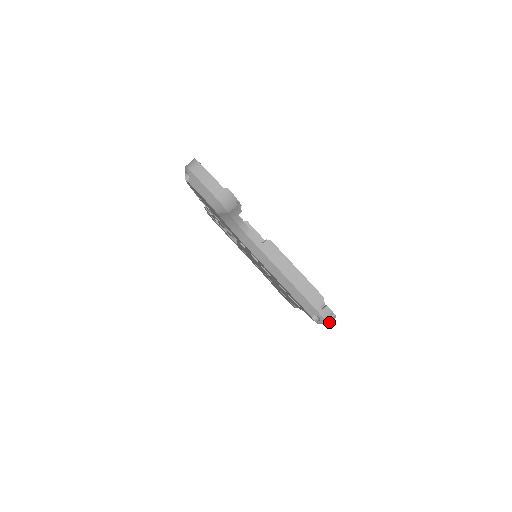
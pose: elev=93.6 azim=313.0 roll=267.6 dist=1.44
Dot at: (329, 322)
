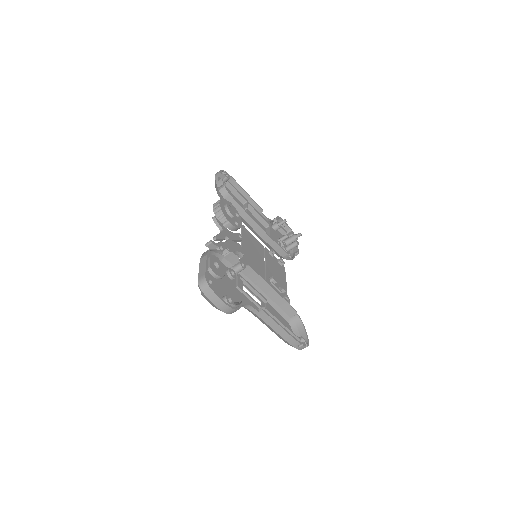
Dot at: (303, 348)
